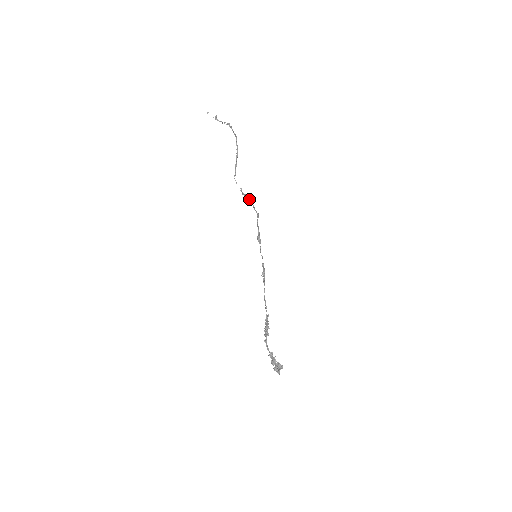
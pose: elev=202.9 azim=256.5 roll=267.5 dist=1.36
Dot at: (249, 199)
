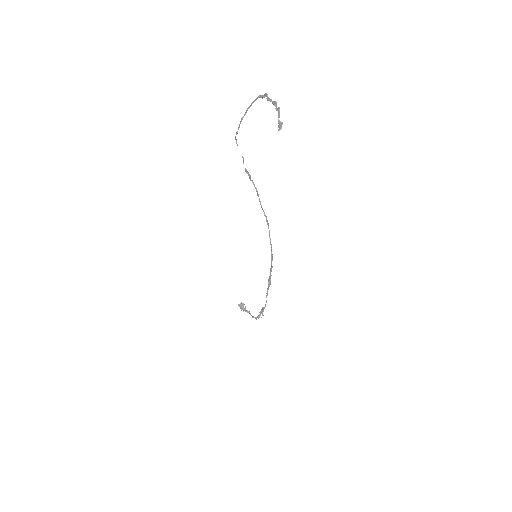
Dot at: occluded
